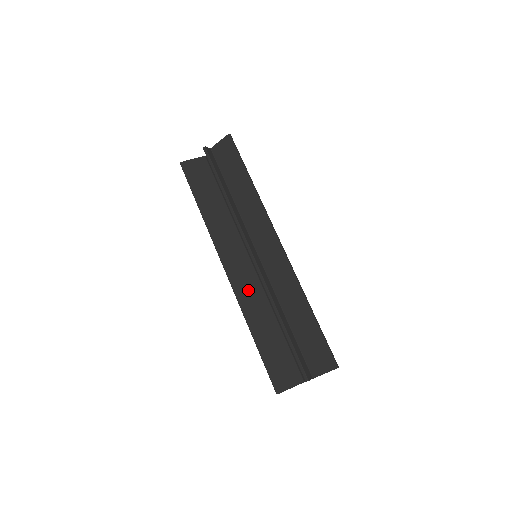
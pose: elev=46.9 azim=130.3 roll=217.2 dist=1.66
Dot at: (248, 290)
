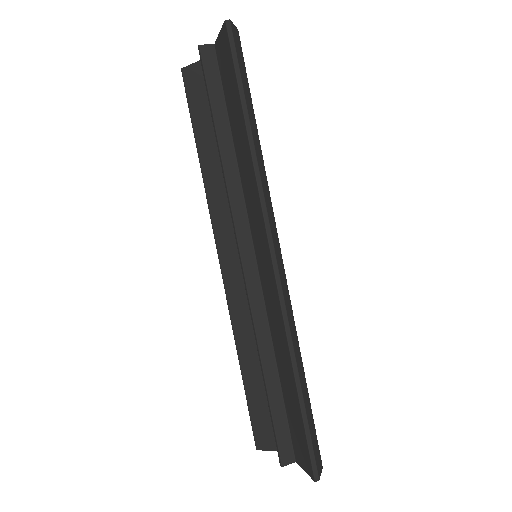
Dot at: (244, 301)
